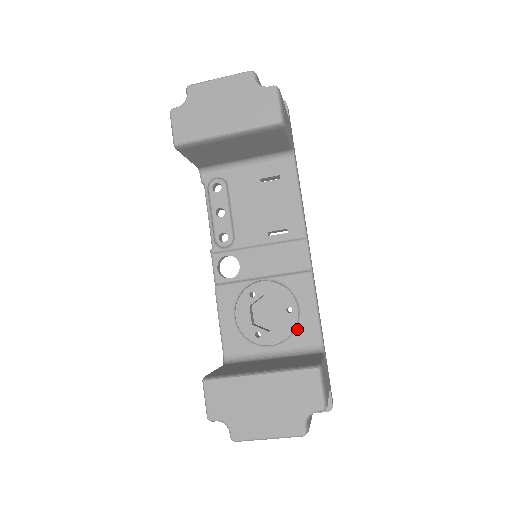
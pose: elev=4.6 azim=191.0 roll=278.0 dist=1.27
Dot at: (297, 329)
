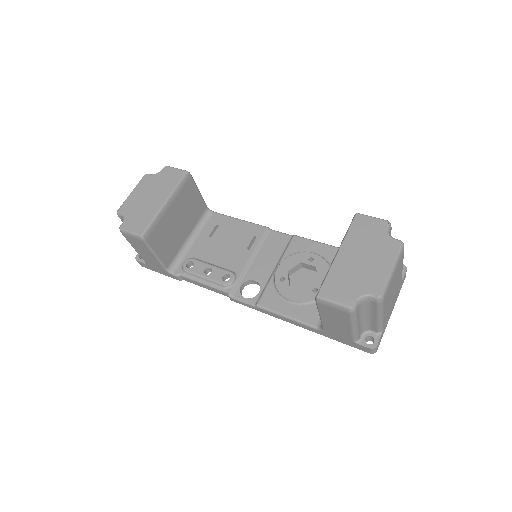
Dot at: (329, 262)
